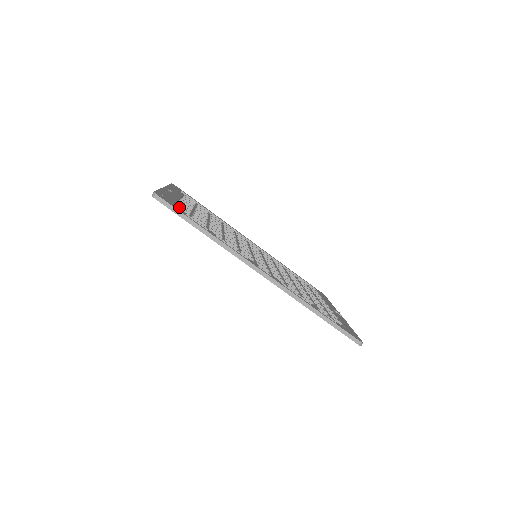
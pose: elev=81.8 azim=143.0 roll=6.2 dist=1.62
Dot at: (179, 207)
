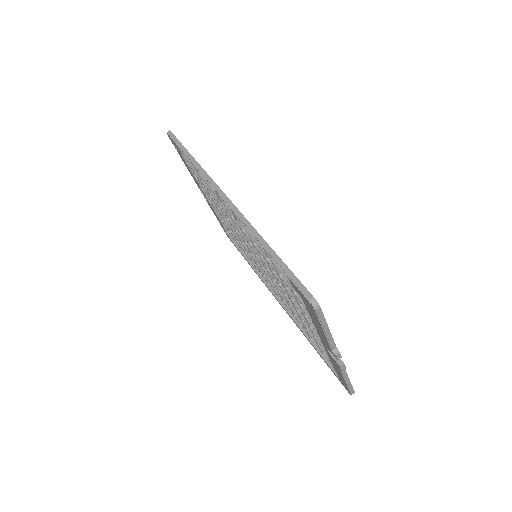
Dot at: occluded
